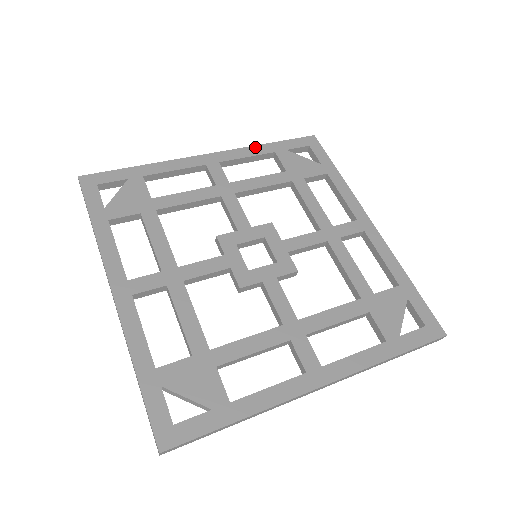
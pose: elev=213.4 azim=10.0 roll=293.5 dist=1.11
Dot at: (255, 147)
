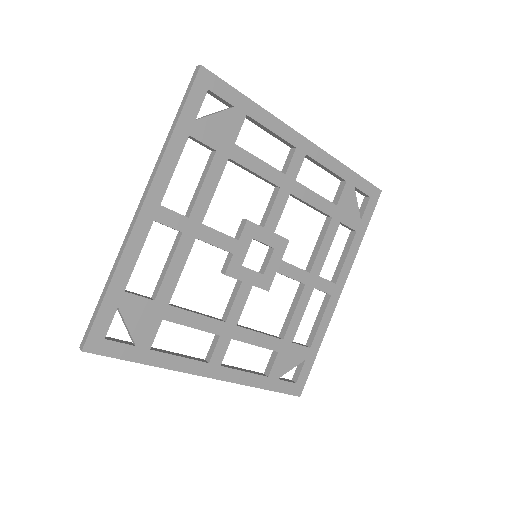
Dot at: (340, 164)
